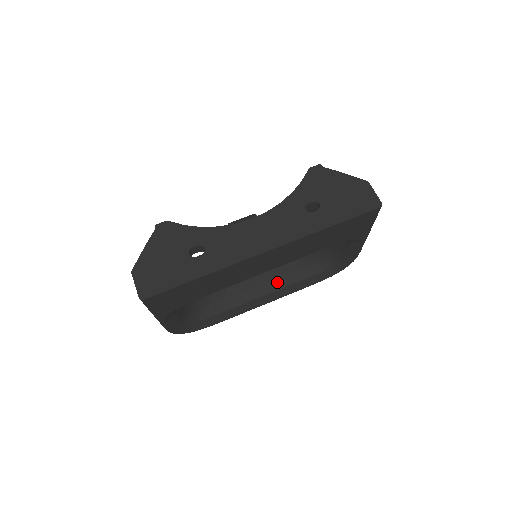
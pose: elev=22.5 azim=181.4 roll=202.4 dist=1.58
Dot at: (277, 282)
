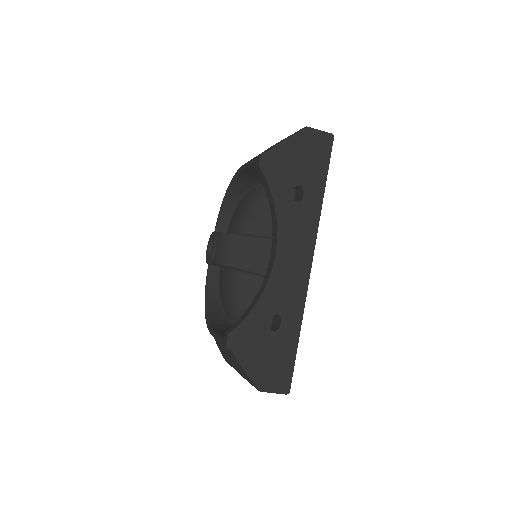
Dot at: occluded
